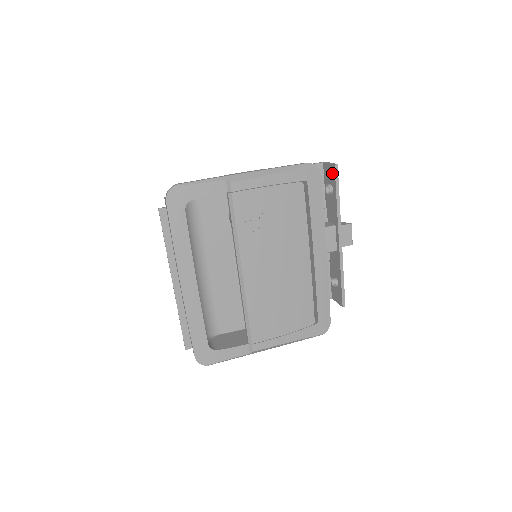
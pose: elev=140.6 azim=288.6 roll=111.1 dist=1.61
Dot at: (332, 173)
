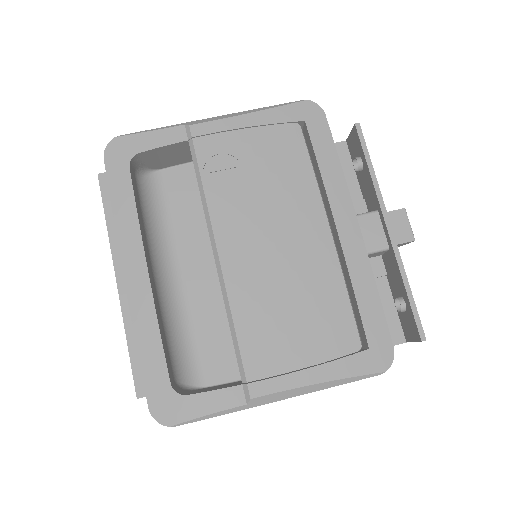
Dot at: (355, 139)
